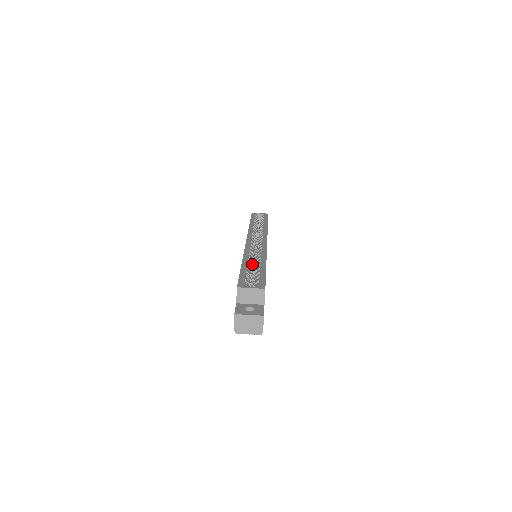
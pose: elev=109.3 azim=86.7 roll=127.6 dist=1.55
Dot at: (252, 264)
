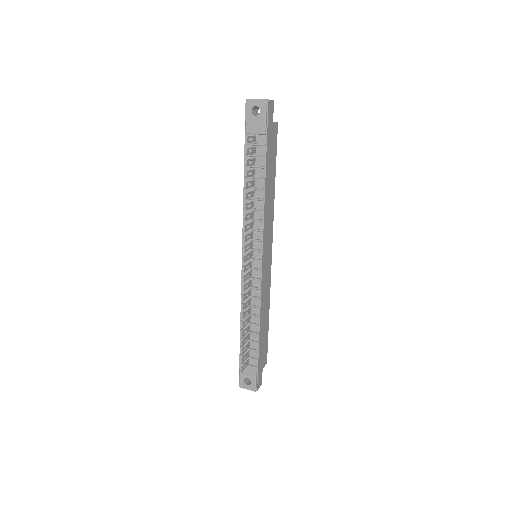
Dot at: occluded
